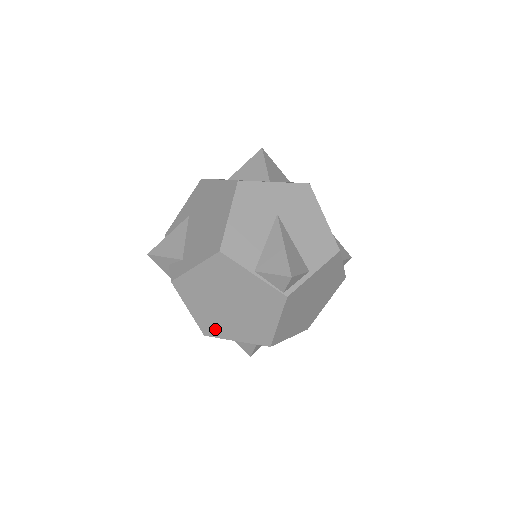
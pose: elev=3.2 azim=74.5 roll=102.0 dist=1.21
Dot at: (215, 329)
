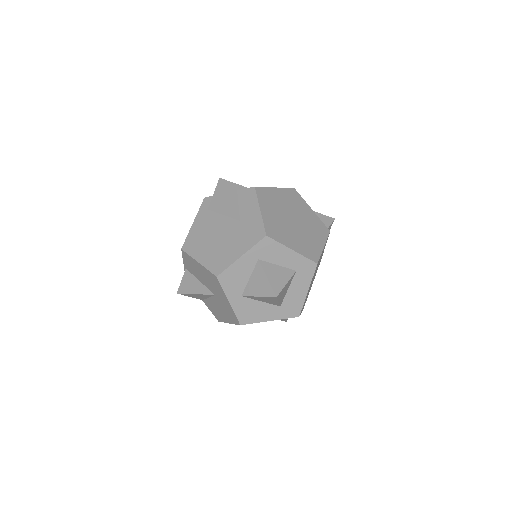
Dot at: (278, 234)
